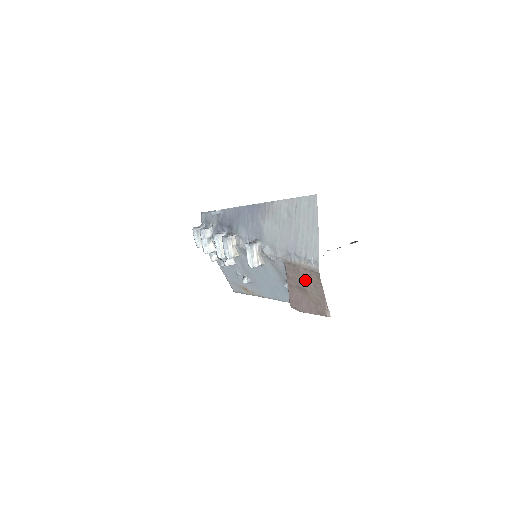
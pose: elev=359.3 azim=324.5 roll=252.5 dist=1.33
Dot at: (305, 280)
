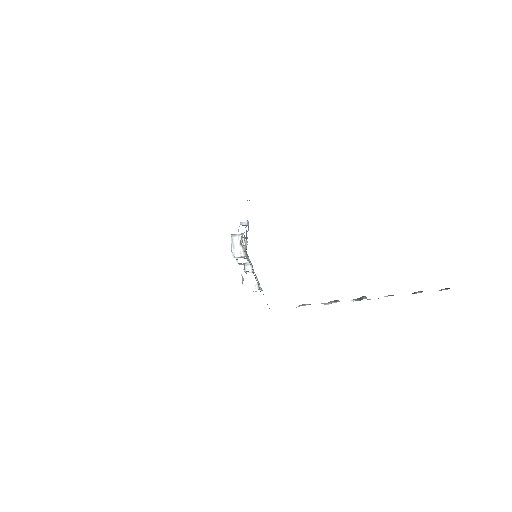
Dot at: occluded
